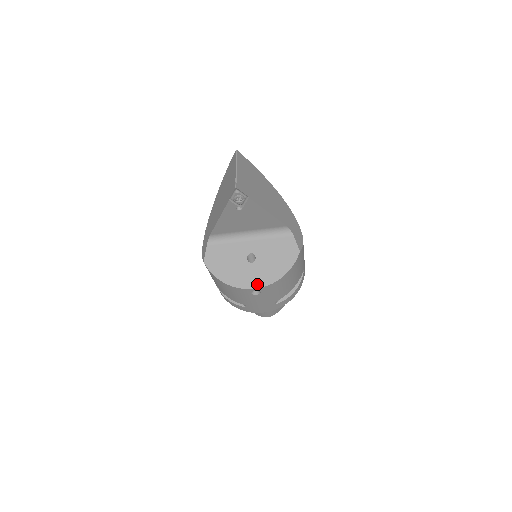
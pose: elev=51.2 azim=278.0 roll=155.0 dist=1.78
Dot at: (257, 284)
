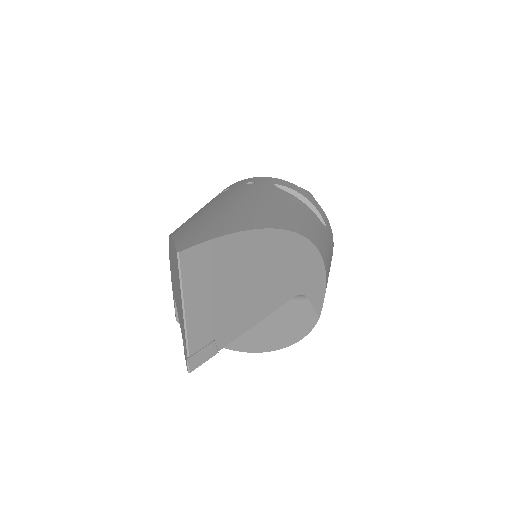
Dot at: (258, 349)
